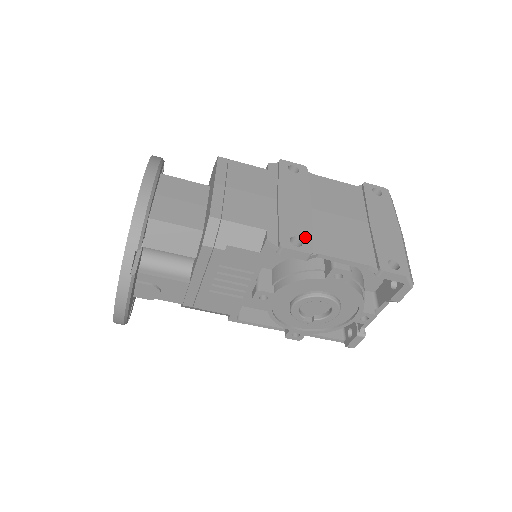
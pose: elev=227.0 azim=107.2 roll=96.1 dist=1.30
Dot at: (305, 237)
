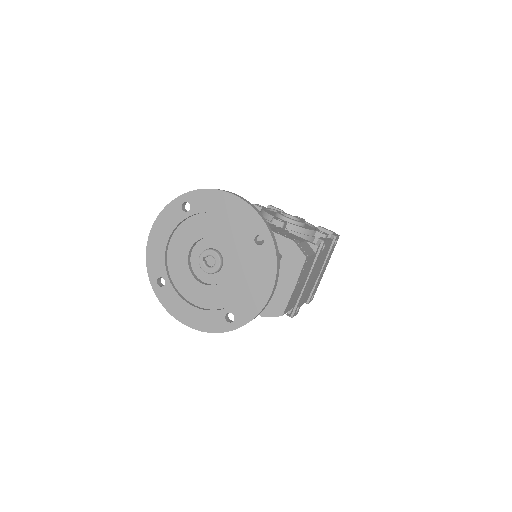
Dot at: occluded
